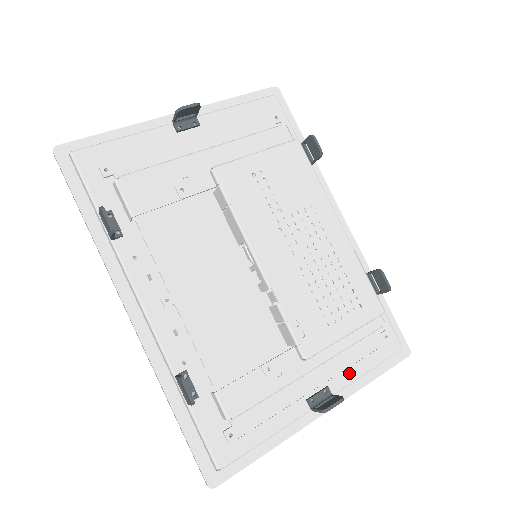
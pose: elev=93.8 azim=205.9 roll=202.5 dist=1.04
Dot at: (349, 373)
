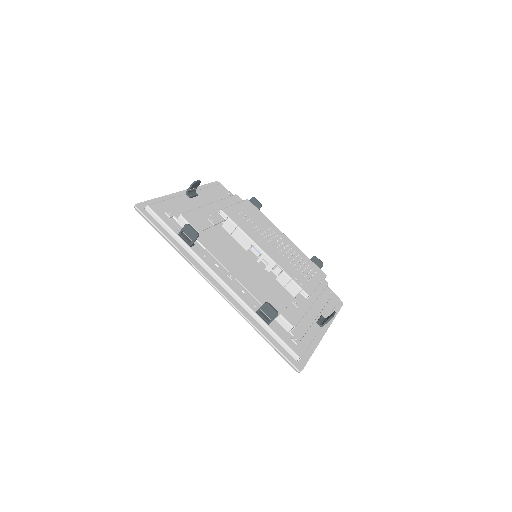
Dot at: (326, 310)
